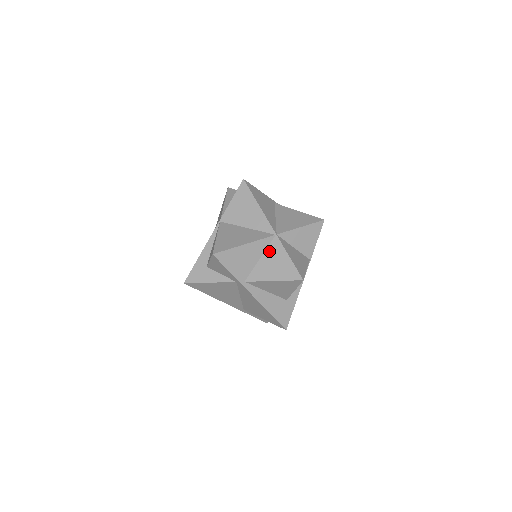
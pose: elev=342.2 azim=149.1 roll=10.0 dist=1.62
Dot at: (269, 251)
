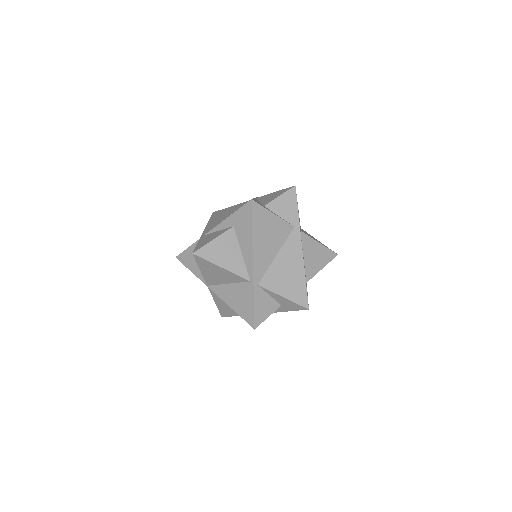
Dot at: occluded
